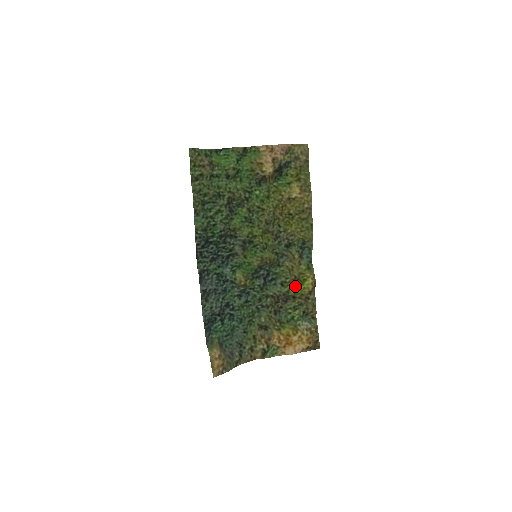
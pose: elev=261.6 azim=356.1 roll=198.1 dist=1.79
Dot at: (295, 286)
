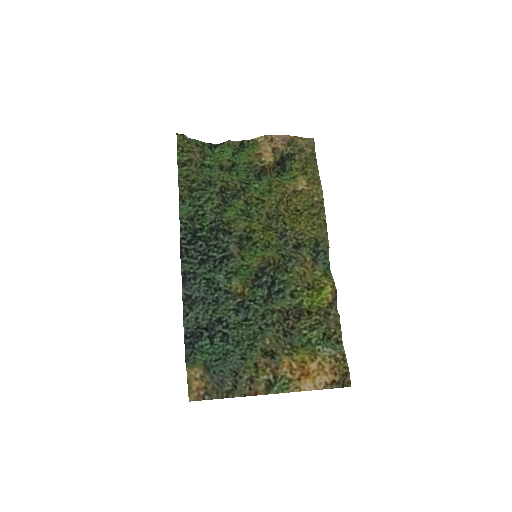
Dot at: (309, 297)
